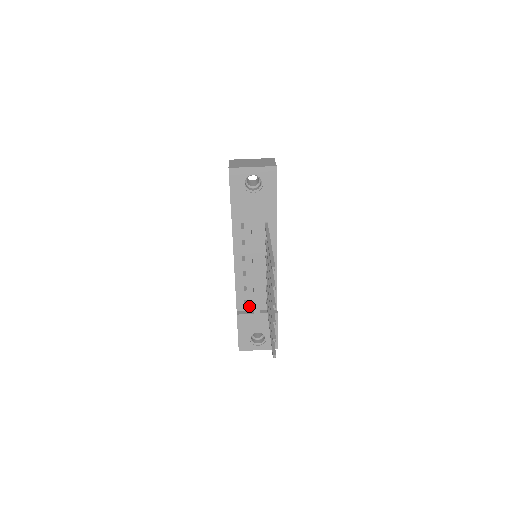
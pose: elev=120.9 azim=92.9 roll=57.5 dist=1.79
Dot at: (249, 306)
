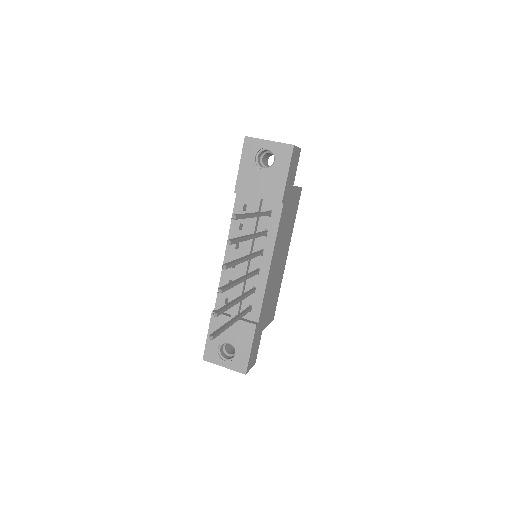
Dot at: occluded
